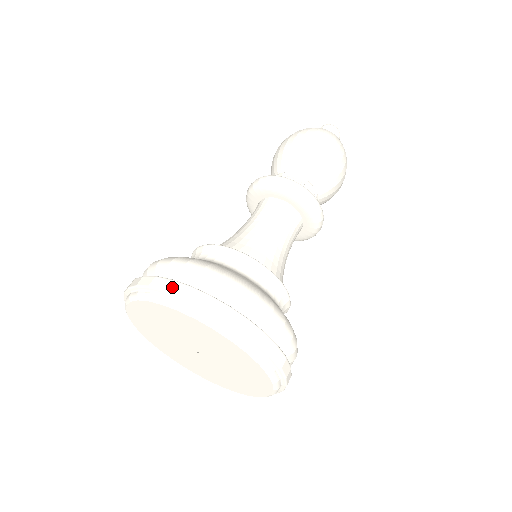
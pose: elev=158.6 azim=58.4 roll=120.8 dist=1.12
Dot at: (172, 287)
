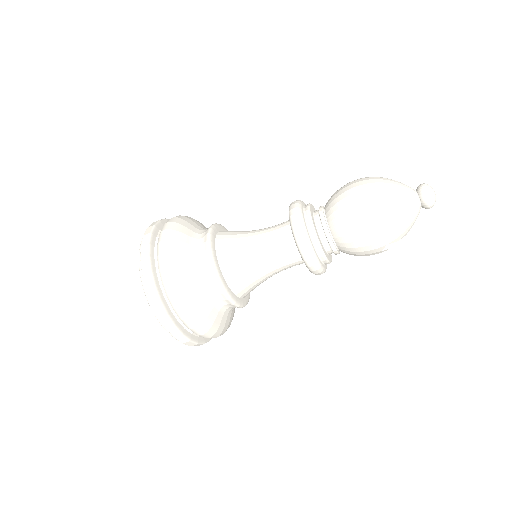
Dot at: (144, 248)
